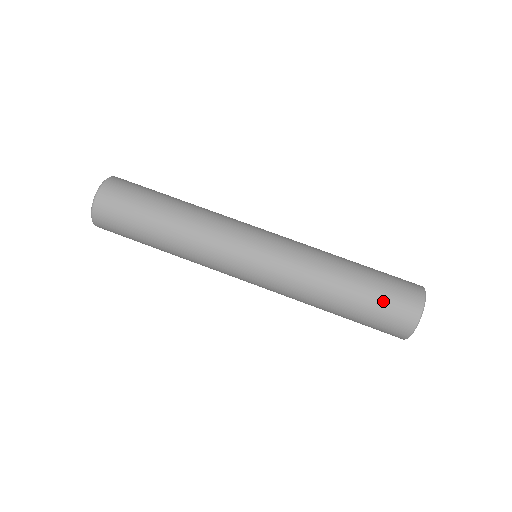
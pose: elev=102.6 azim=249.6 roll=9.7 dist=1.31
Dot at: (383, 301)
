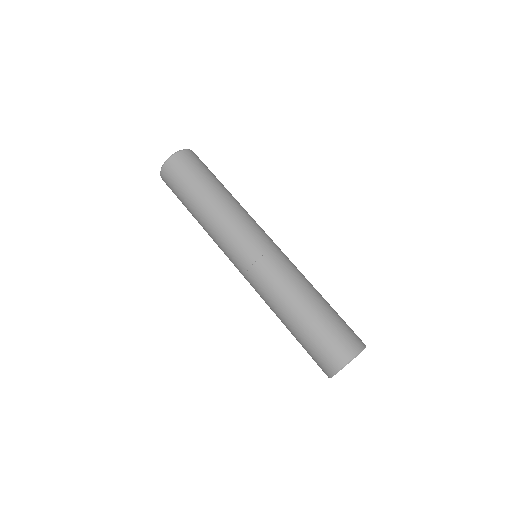
Dot at: (335, 327)
